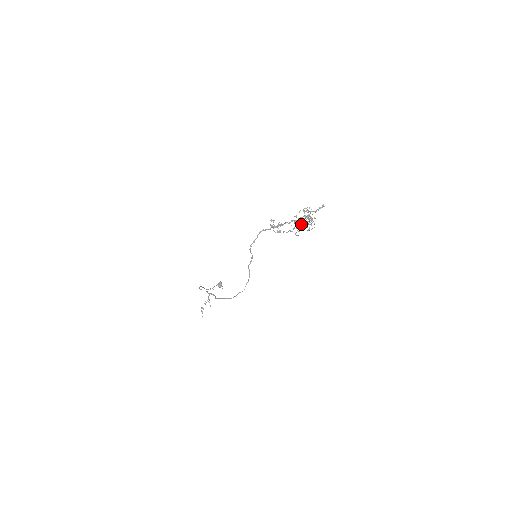
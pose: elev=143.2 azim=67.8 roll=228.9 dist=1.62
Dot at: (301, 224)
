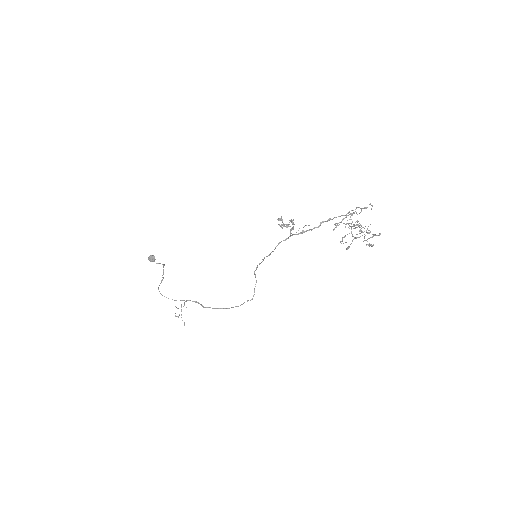
Dot at: occluded
